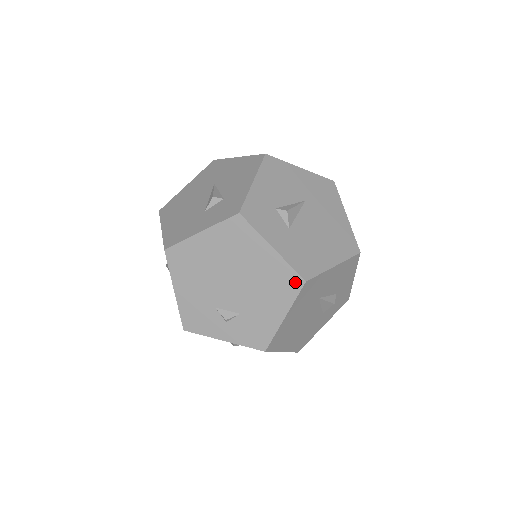
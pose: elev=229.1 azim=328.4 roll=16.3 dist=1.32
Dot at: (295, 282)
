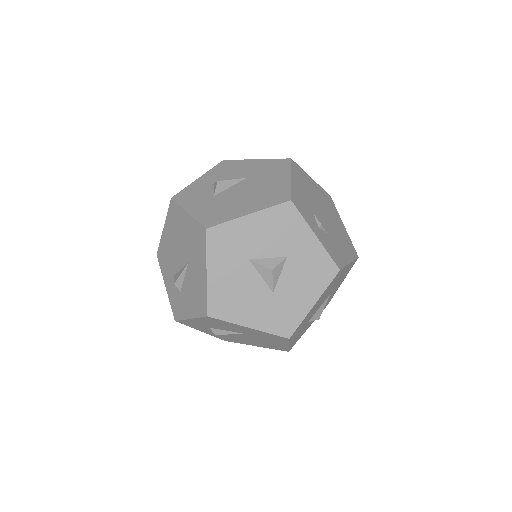
Dot at: occluded
